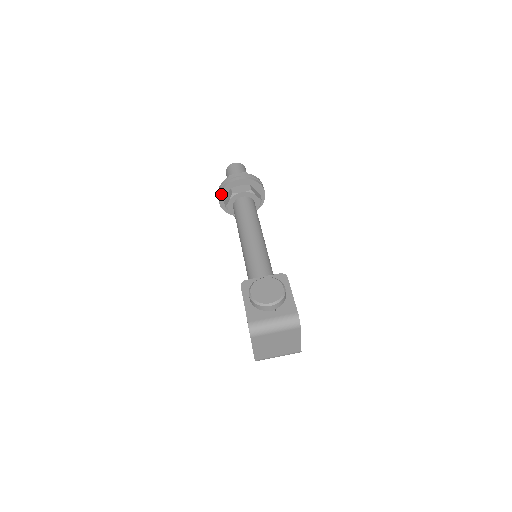
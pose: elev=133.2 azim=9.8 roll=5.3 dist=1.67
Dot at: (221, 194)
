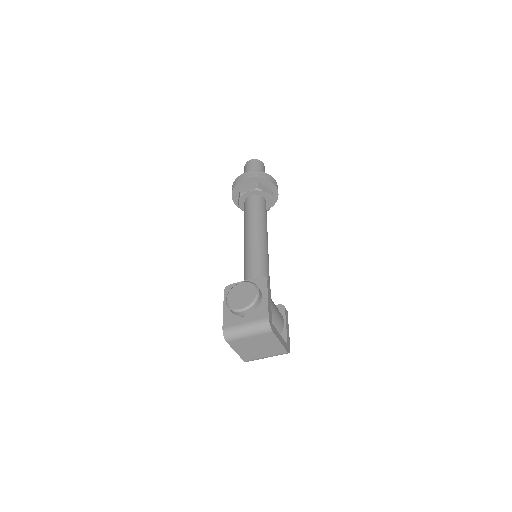
Dot at: (233, 194)
